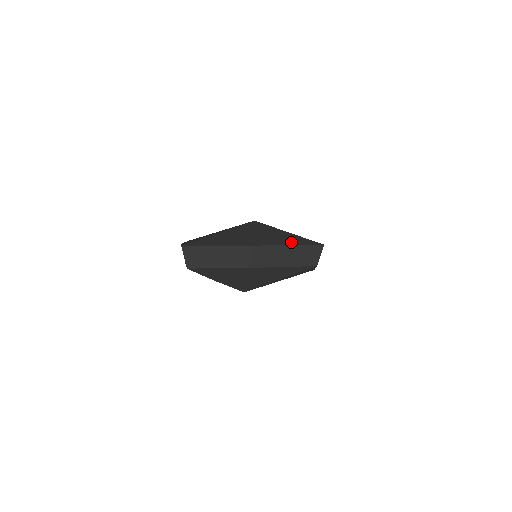
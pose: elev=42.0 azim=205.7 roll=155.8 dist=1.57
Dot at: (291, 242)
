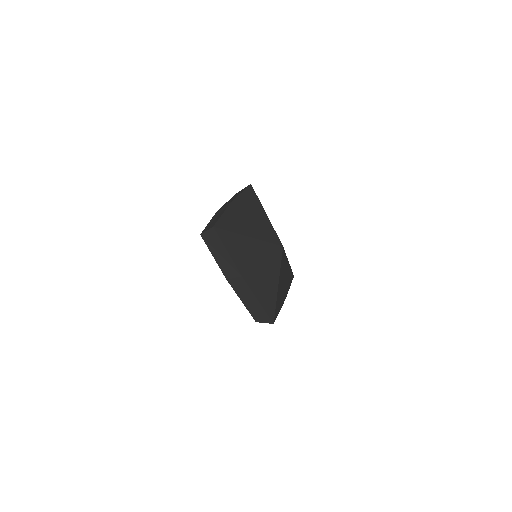
Dot at: (264, 299)
